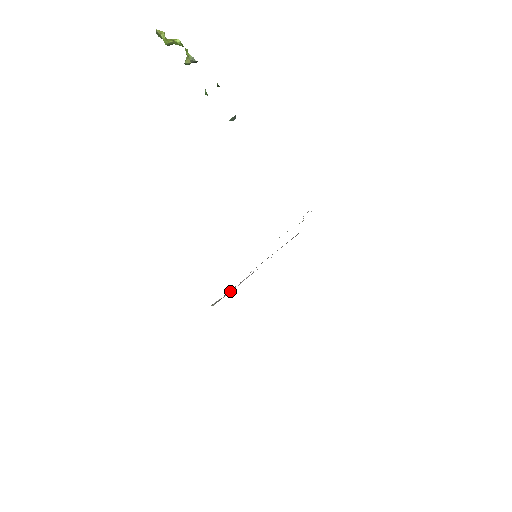
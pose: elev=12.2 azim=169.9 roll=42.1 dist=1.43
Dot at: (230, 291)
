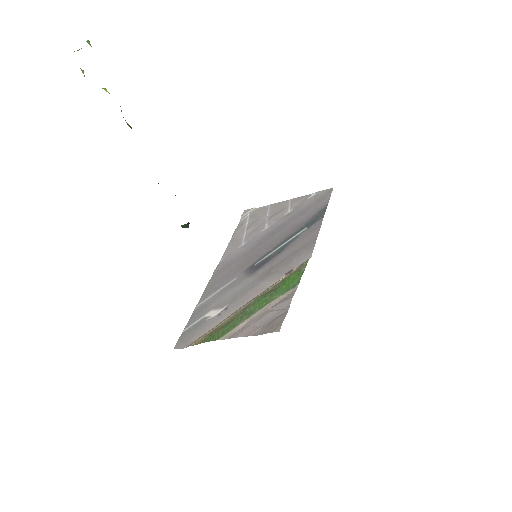
Dot at: (243, 241)
